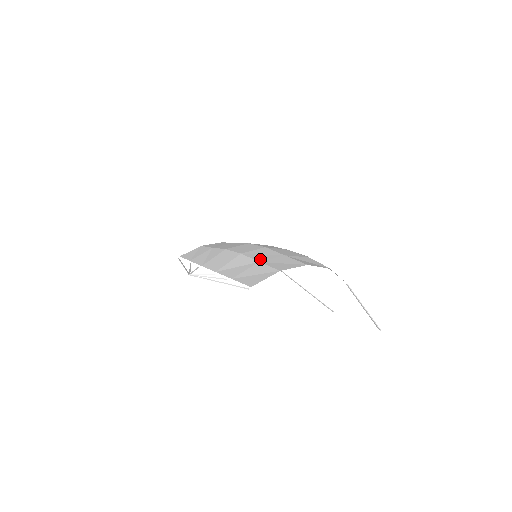
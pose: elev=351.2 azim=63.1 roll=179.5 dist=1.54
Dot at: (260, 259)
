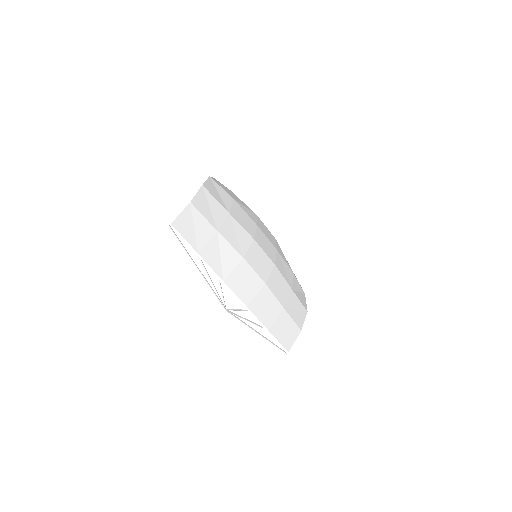
Dot at: (283, 301)
